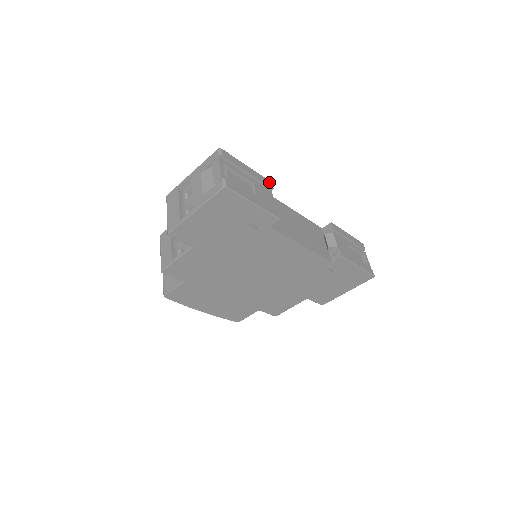
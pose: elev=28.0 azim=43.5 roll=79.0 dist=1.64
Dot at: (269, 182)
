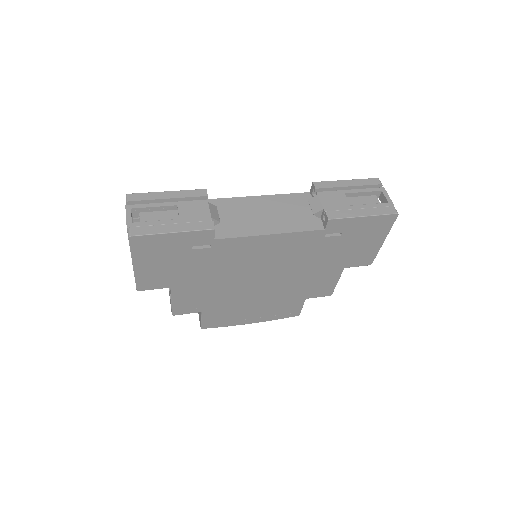
Dot at: (201, 191)
